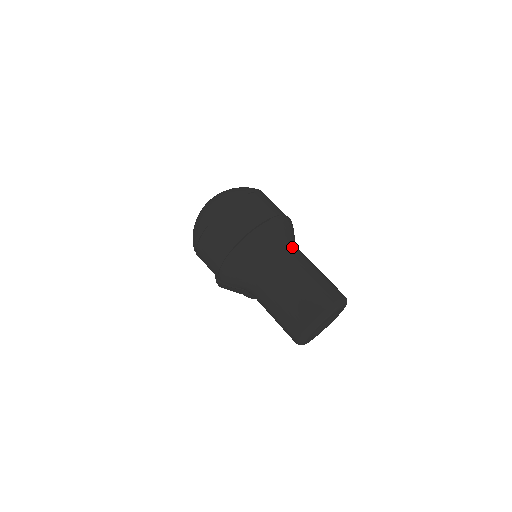
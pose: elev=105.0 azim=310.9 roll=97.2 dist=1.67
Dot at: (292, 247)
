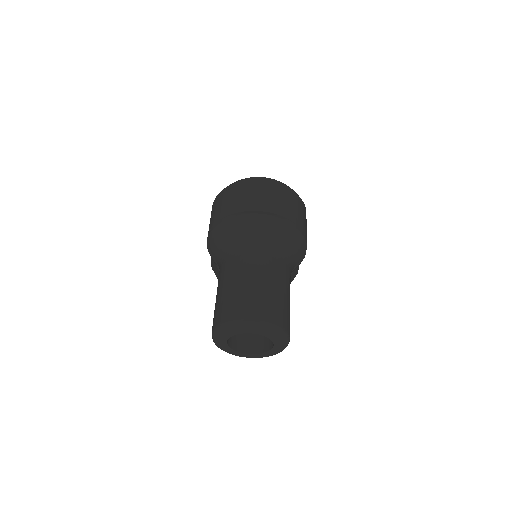
Dot at: (284, 258)
